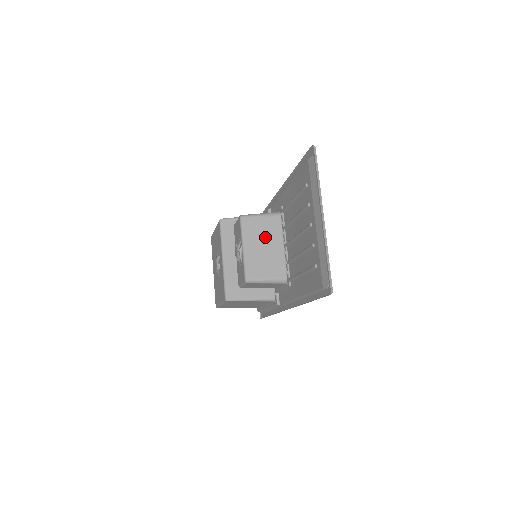
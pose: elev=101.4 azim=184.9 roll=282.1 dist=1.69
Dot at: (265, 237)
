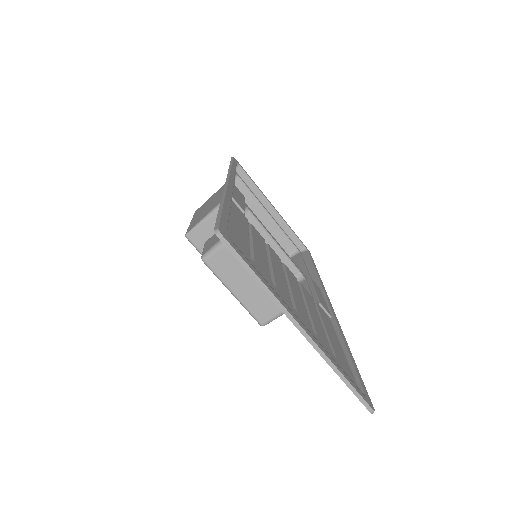
Dot at: occluded
